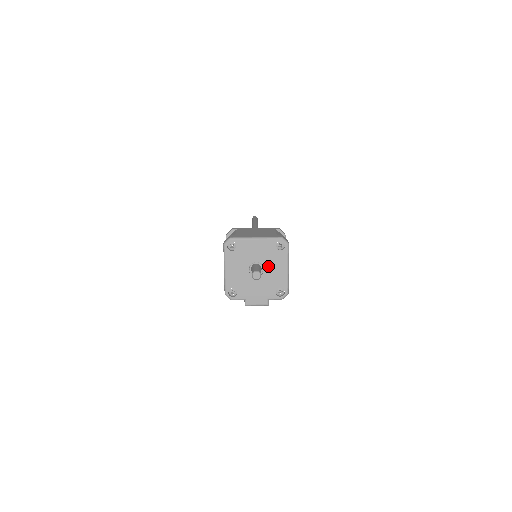
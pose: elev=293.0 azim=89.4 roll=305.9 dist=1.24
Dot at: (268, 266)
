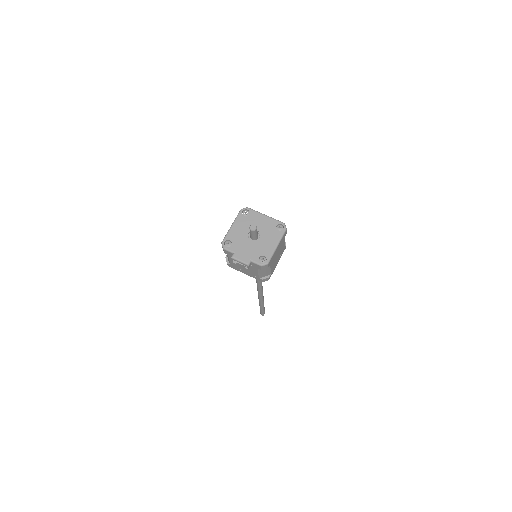
Dot at: (264, 237)
